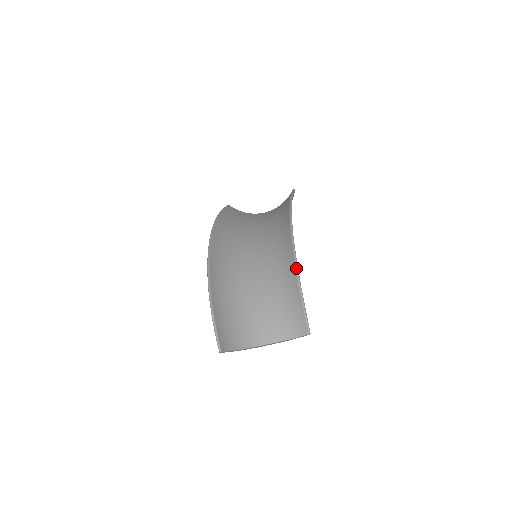
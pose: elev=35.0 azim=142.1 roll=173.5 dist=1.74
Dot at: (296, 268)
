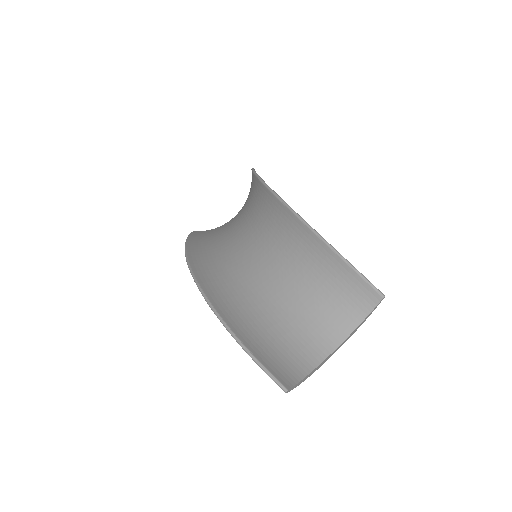
Dot at: (312, 231)
